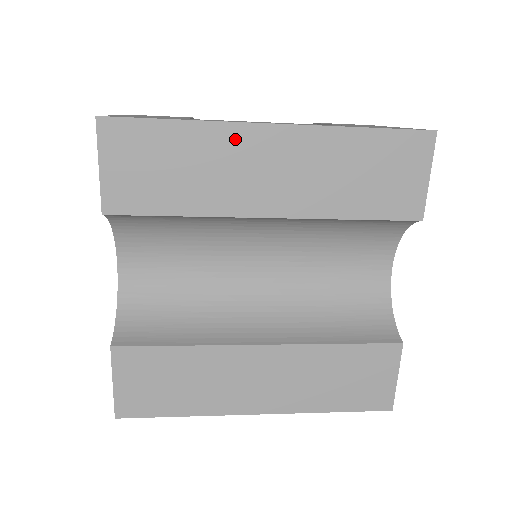
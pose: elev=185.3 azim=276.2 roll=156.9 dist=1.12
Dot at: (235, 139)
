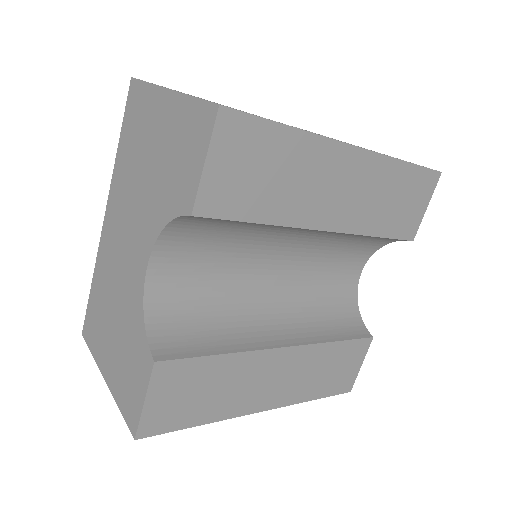
Dot at: (326, 155)
